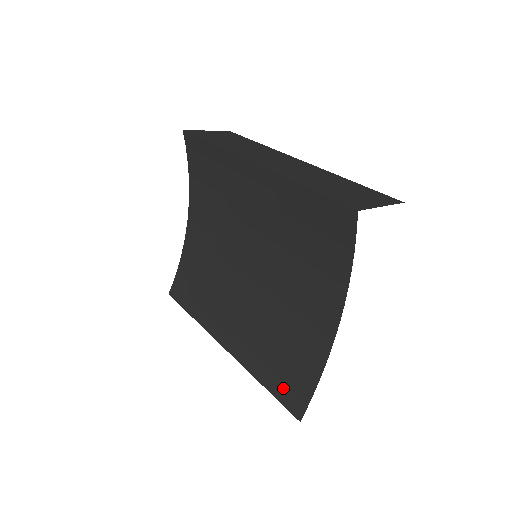
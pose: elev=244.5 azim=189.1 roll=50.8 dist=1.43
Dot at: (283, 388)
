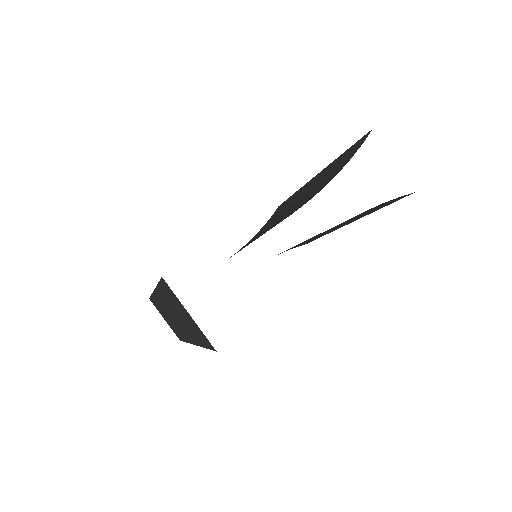
Dot at: occluded
